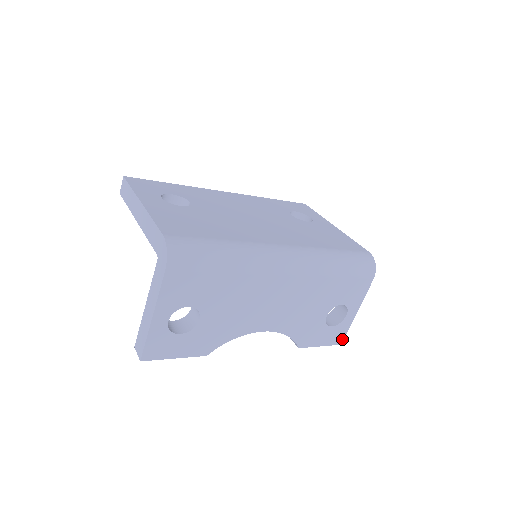
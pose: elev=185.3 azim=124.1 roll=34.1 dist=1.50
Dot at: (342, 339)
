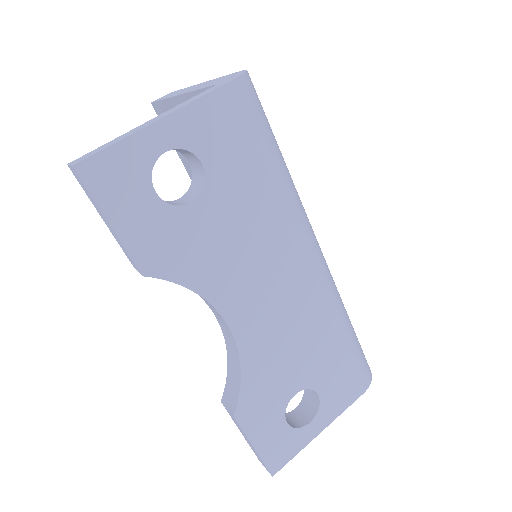
Dot at: (279, 466)
